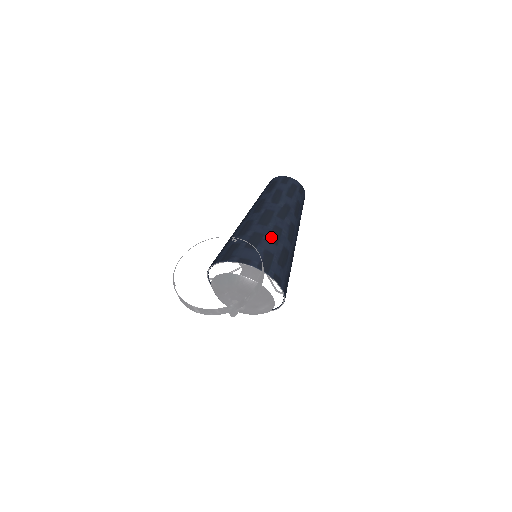
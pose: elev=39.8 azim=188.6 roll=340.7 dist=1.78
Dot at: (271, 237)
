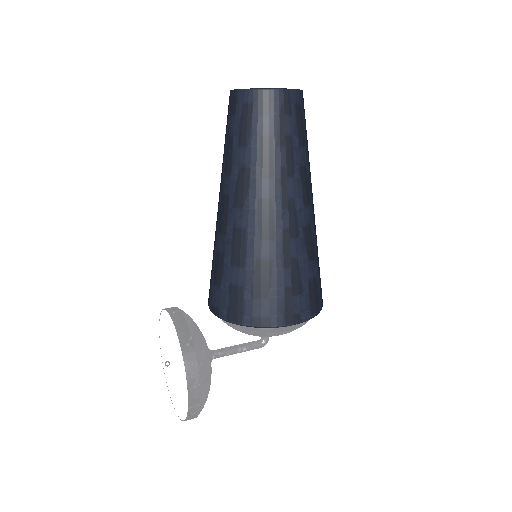
Dot at: (232, 256)
